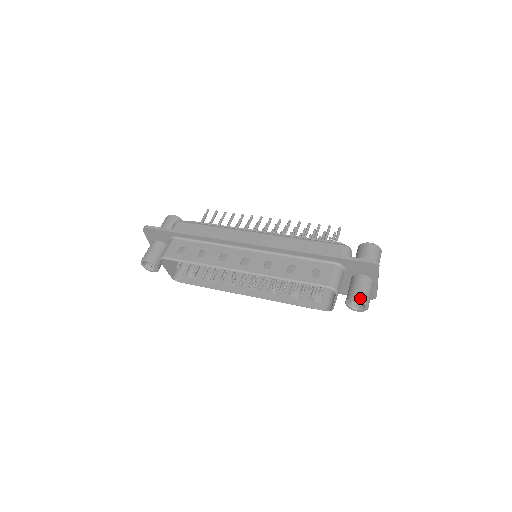
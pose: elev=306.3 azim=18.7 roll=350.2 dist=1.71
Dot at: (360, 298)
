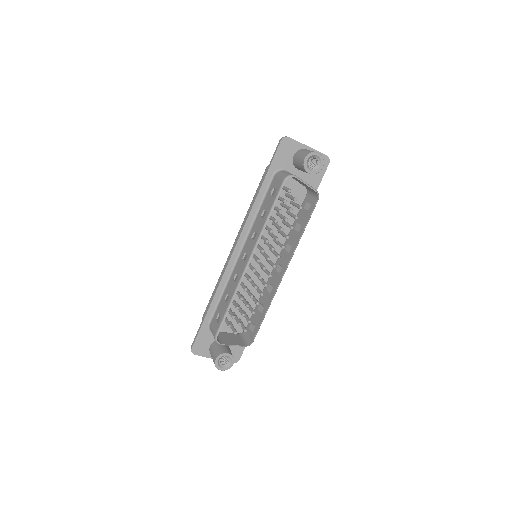
Dot at: (305, 156)
